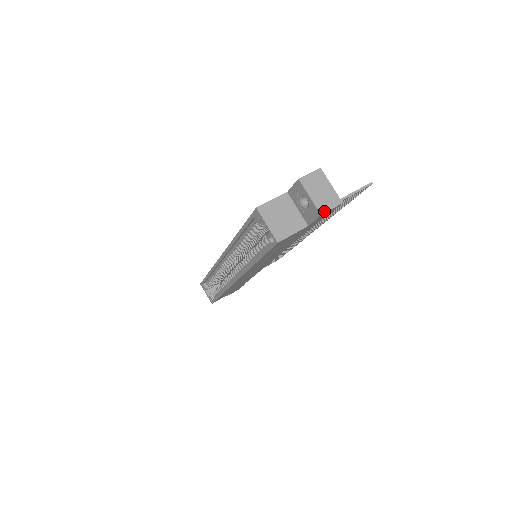
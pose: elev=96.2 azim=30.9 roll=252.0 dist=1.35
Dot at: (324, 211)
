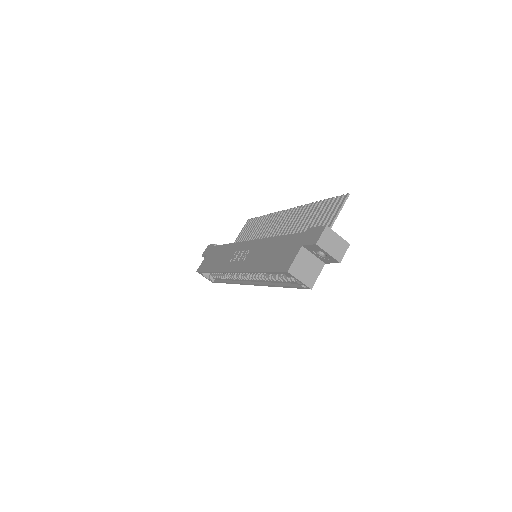
Dot at: (341, 259)
